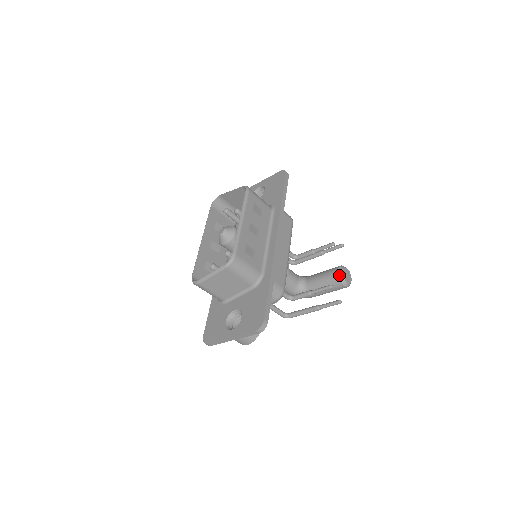
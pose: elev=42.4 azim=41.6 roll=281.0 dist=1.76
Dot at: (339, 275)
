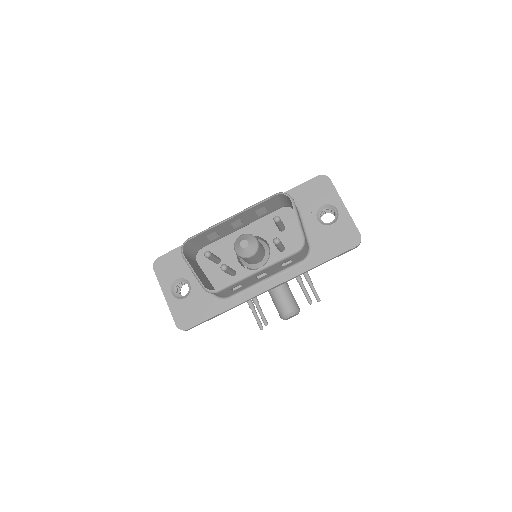
Dot at: (286, 316)
